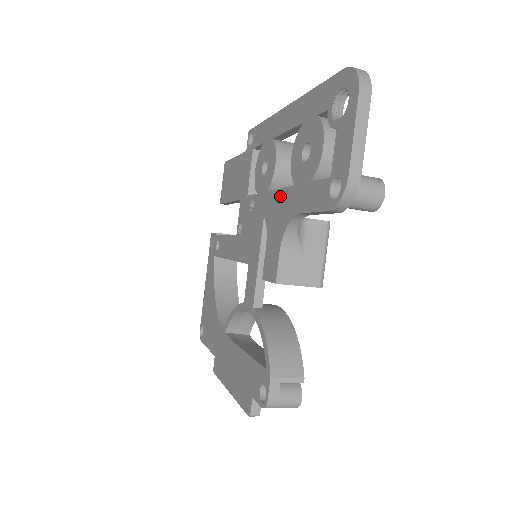
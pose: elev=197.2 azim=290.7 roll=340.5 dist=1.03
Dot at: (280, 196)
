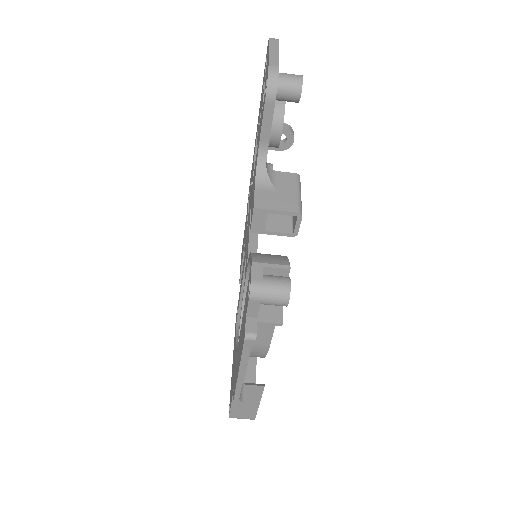
Dot at: (254, 169)
